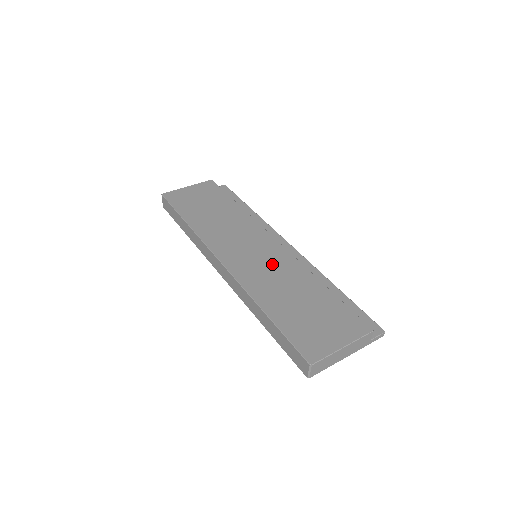
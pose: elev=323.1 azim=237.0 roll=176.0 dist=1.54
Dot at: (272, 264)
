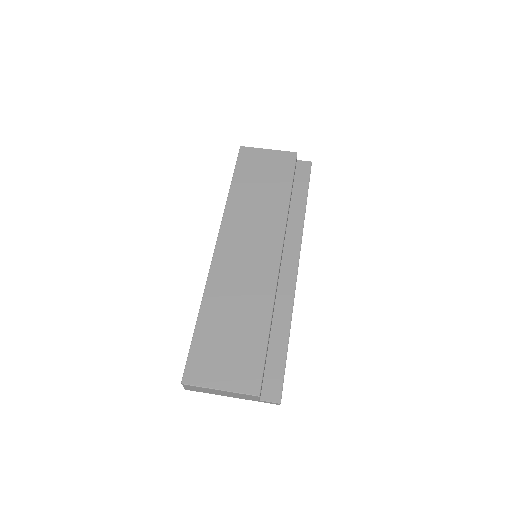
Dot at: (251, 275)
